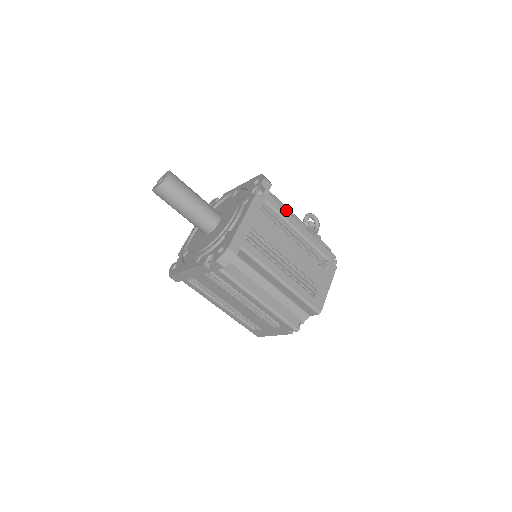
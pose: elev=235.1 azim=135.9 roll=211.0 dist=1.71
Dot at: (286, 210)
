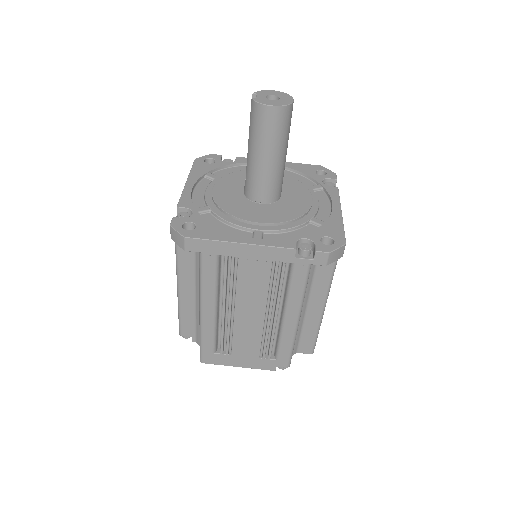
Dot at: occluded
